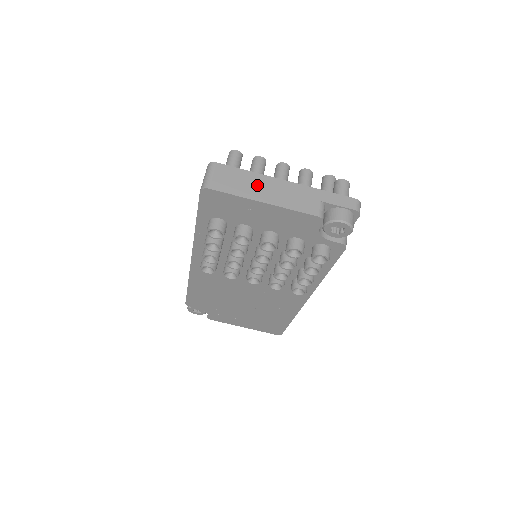
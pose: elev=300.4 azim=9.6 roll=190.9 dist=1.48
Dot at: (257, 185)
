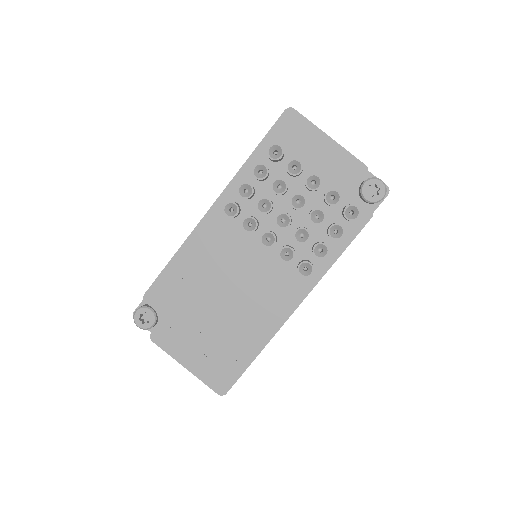
Dot at: occluded
